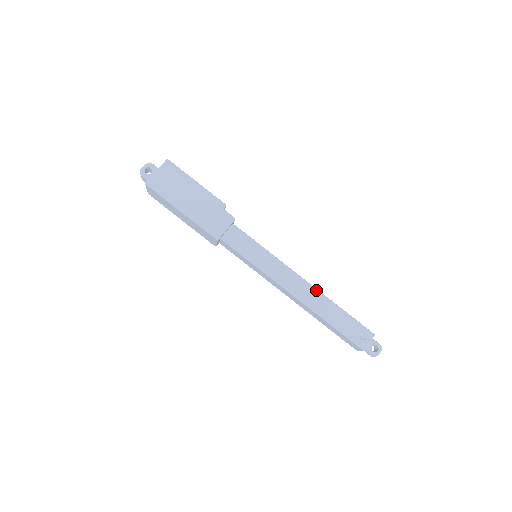
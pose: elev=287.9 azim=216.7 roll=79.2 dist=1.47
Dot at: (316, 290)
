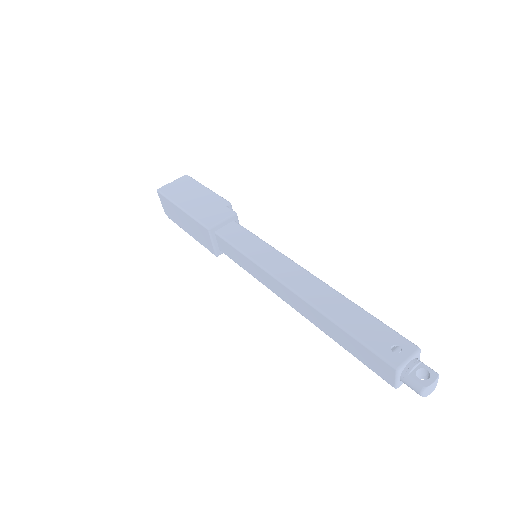
Dot at: (325, 284)
